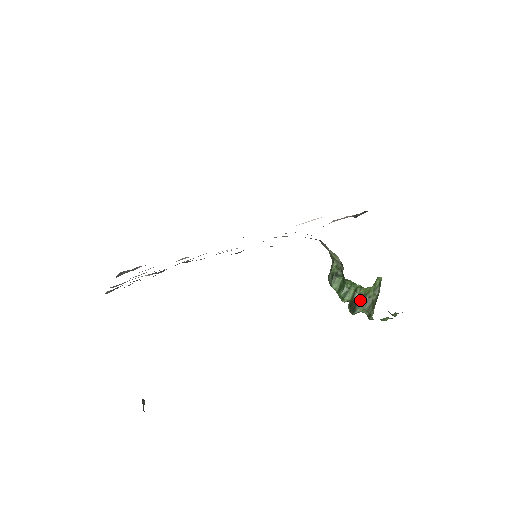
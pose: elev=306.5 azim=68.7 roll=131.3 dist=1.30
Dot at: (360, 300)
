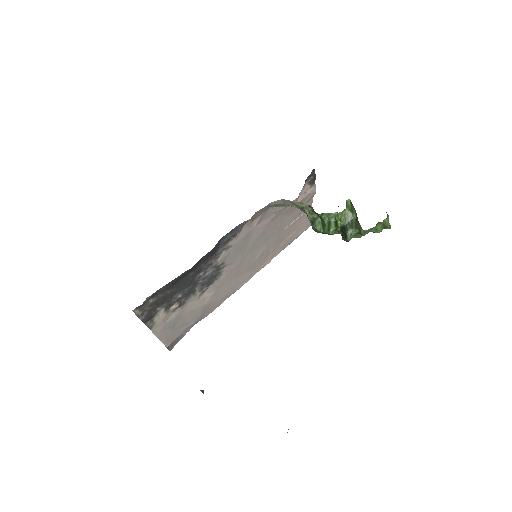
Dot at: (346, 226)
